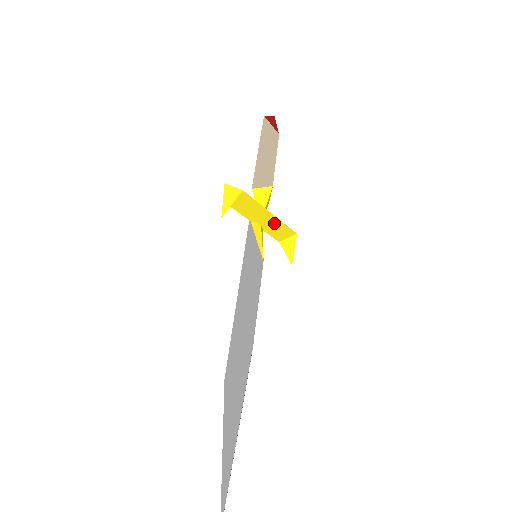
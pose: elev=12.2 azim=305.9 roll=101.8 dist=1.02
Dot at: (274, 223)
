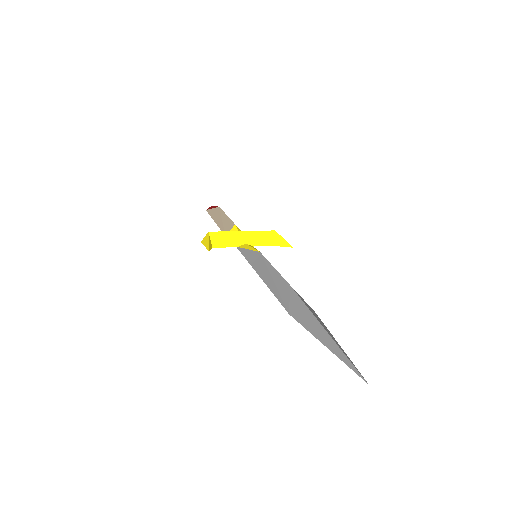
Dot at: (252, 236)
